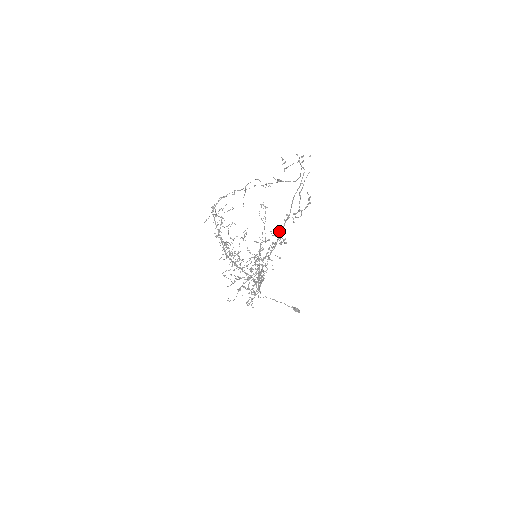
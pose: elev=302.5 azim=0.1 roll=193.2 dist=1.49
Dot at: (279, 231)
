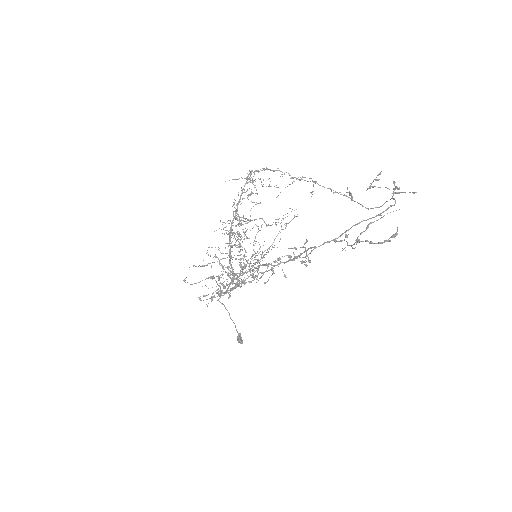
Dot at: (309, 248)
